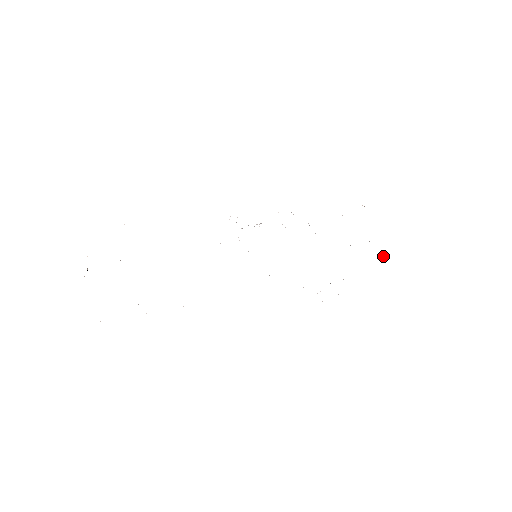
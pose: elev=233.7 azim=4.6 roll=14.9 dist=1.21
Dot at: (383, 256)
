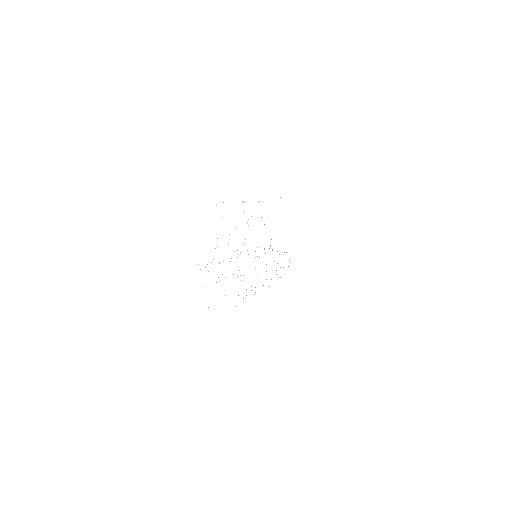
Dot at: occluded
